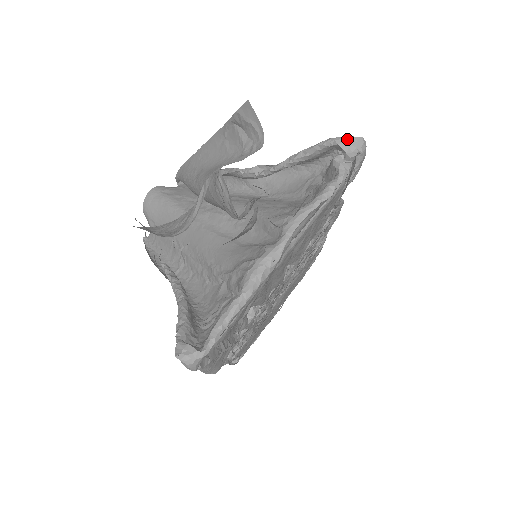
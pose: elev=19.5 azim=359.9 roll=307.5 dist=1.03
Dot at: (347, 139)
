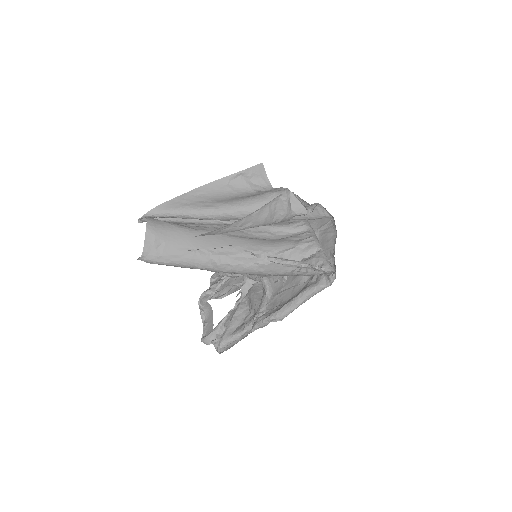
Dot at: (293, 193)
